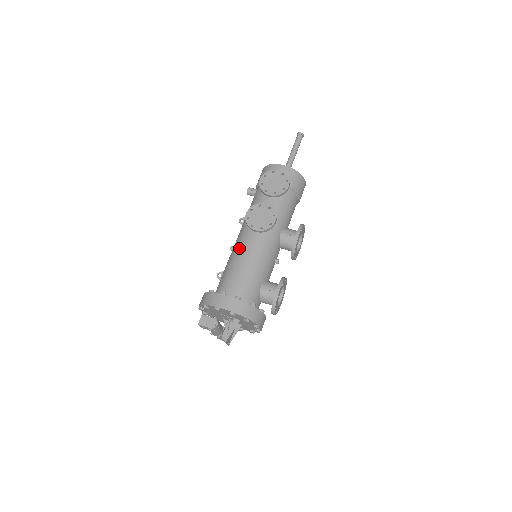
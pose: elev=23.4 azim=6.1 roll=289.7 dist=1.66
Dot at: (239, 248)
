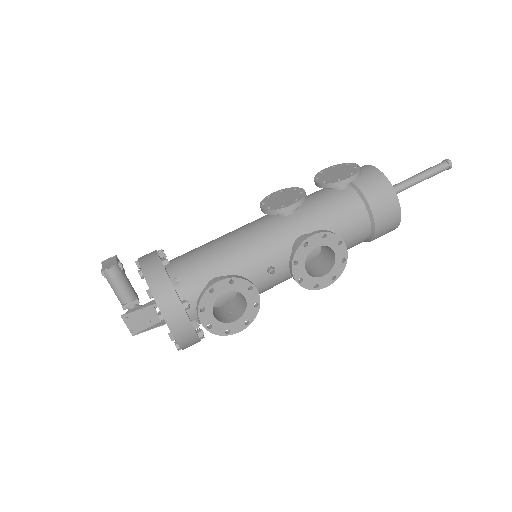
Dot at: occluded
